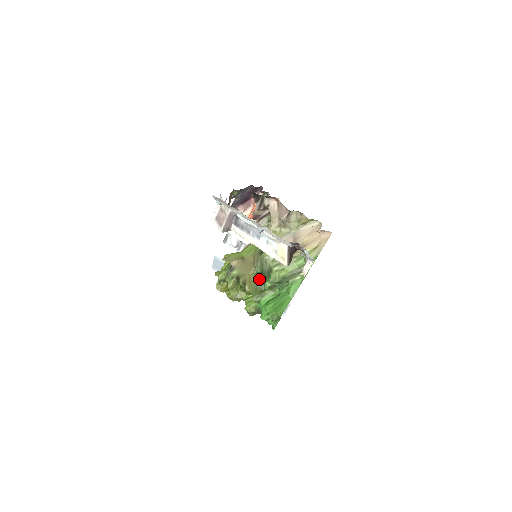
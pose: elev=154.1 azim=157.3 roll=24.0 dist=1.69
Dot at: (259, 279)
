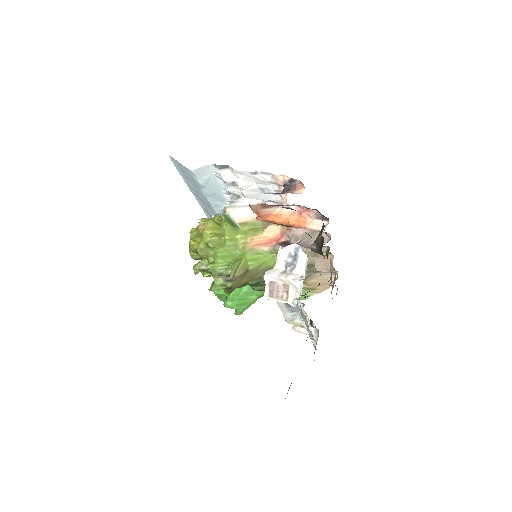
Dot at: occluded
